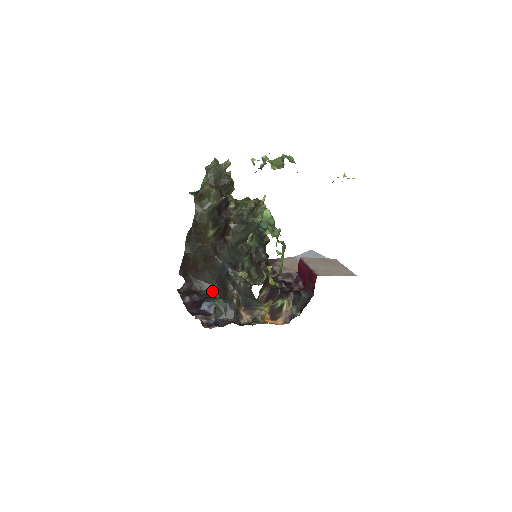
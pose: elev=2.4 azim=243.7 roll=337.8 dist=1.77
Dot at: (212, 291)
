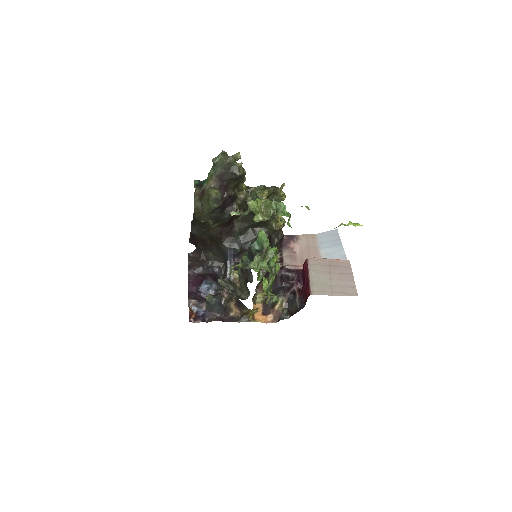
Dot at: (219, 264)
